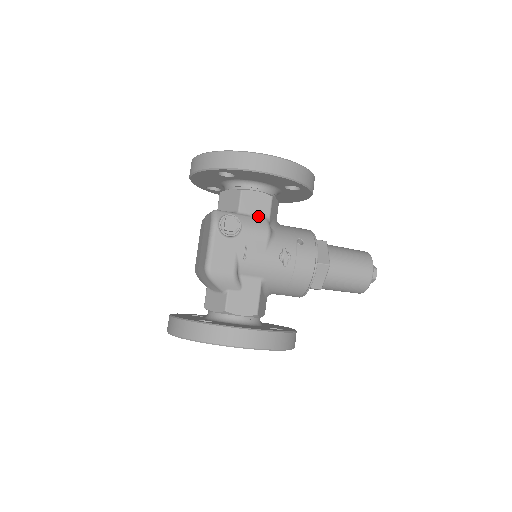
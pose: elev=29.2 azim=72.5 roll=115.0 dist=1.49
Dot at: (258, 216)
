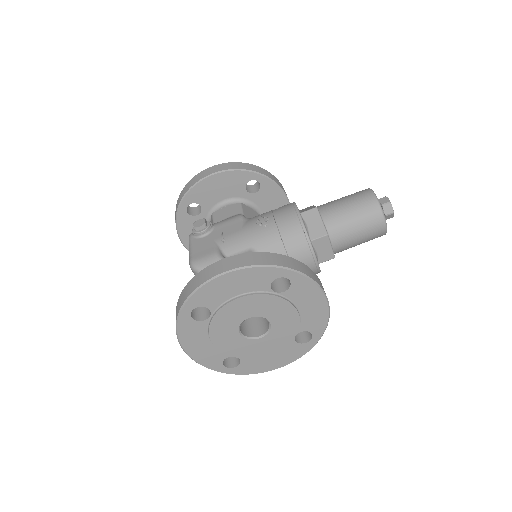
Dot at: occluded
